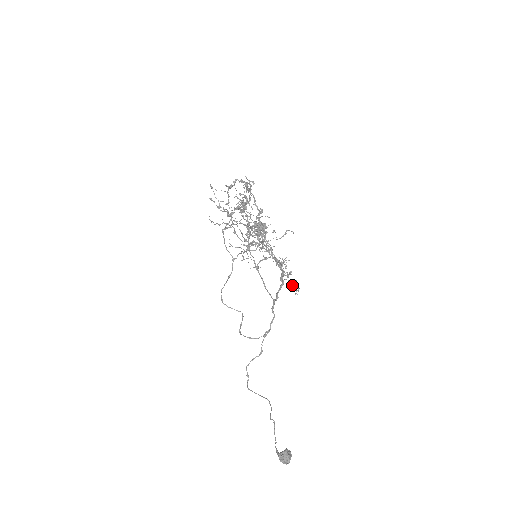
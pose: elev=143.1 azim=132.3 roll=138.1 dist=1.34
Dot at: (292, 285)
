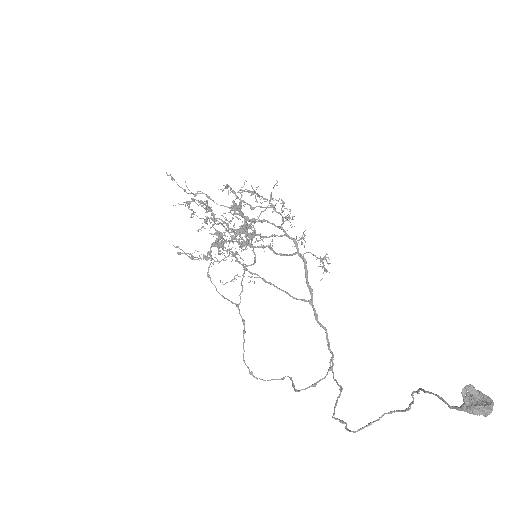
Dot at: (317, 258)
